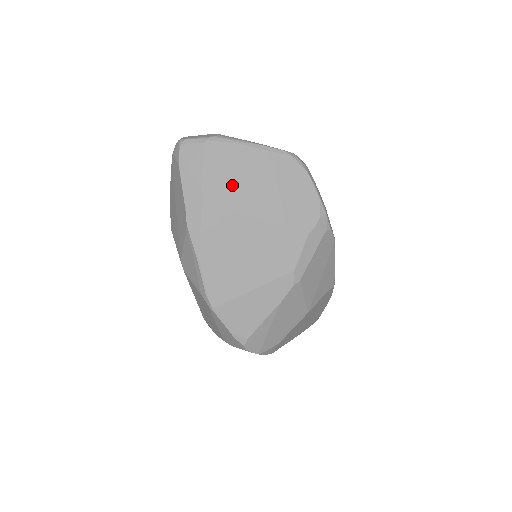
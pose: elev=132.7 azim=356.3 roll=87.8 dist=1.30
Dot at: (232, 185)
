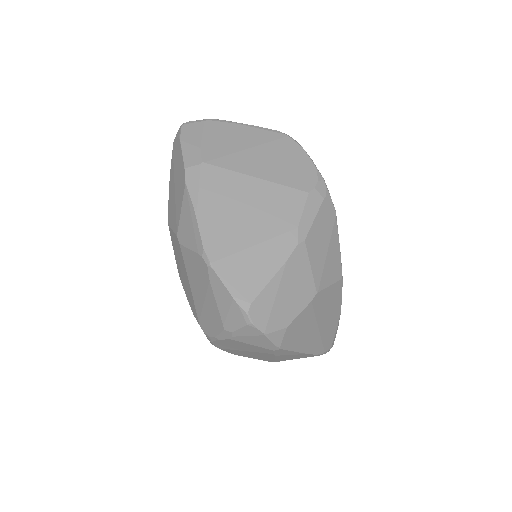
Dot at: (230, 150)
